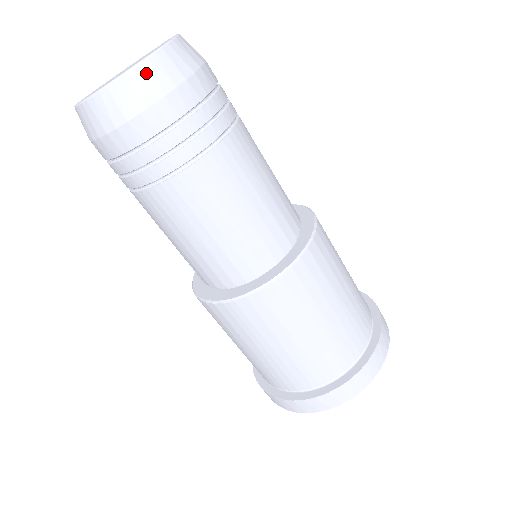
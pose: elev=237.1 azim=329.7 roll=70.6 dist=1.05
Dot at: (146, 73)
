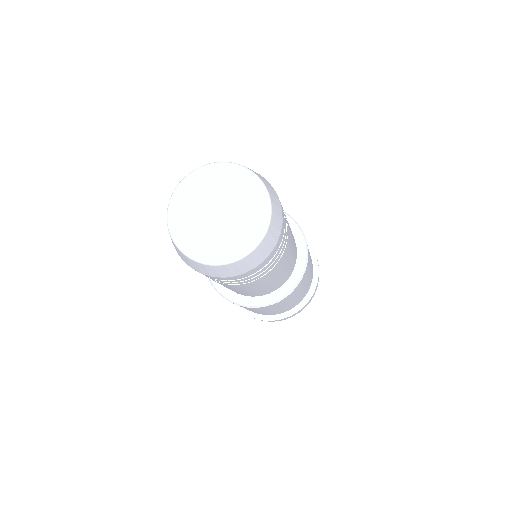
Dot at: (273, 227)
